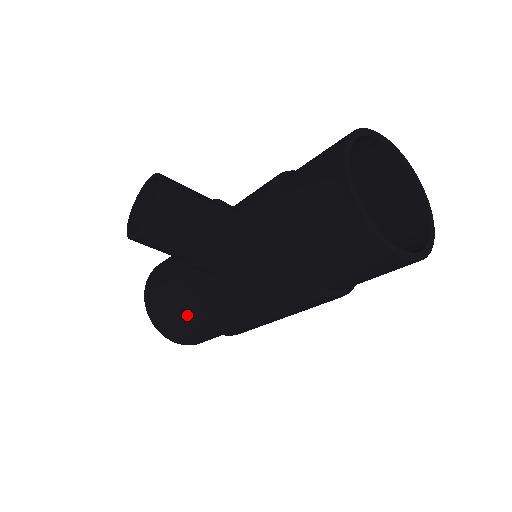
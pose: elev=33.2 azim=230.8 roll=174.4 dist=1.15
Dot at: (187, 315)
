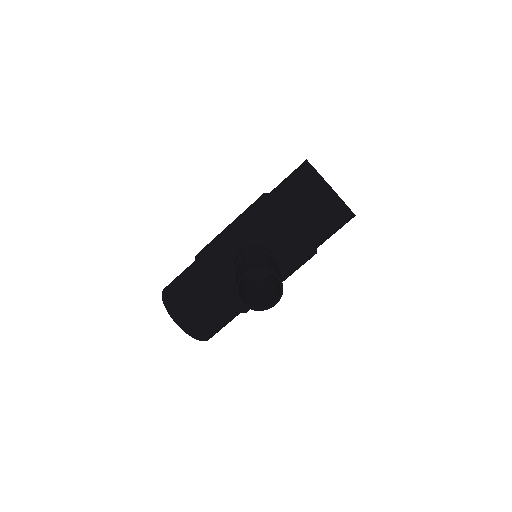
Dot at: (236, 315)
